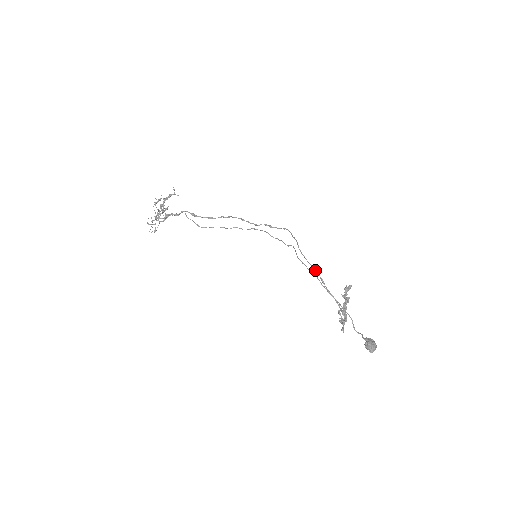
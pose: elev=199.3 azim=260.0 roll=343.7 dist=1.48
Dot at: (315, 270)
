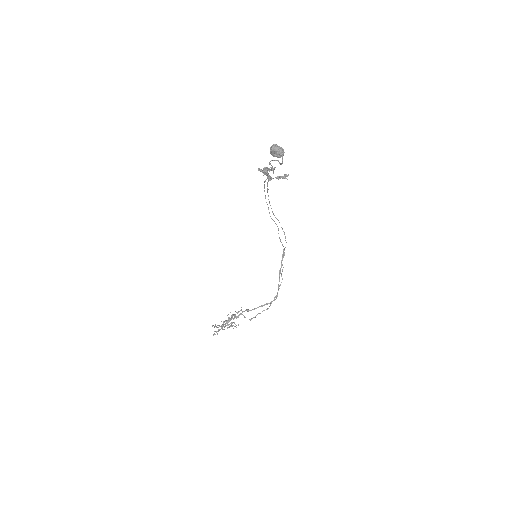
Dot at: (268, 196)
